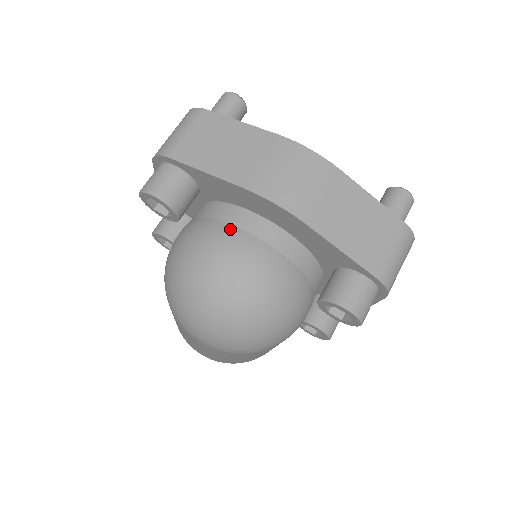
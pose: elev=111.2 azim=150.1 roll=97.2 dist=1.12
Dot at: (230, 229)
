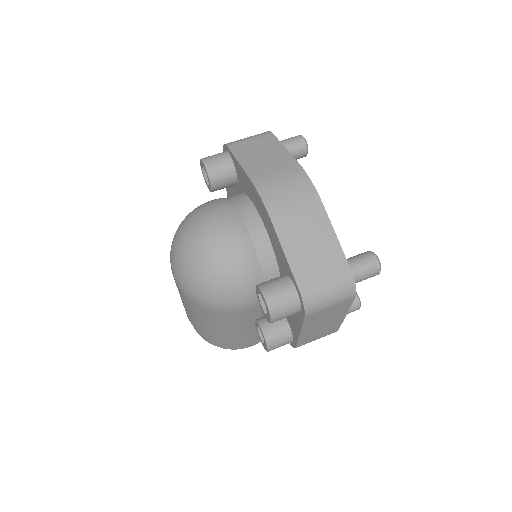
Dot at: (232, 206)
